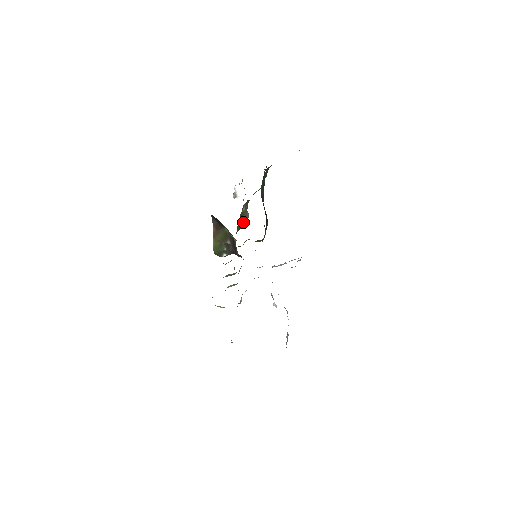
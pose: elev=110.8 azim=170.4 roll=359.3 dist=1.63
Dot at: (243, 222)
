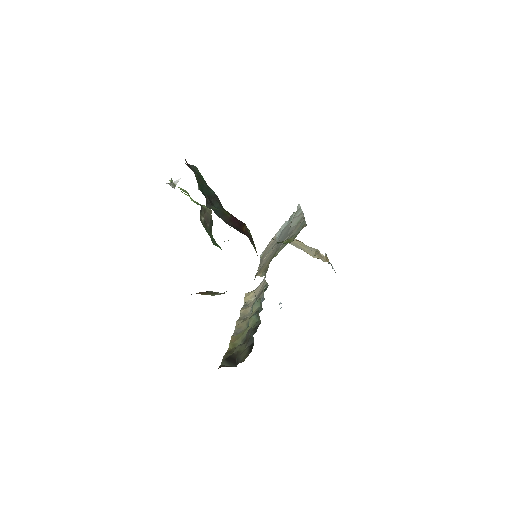
Dot at: (210, 222)
